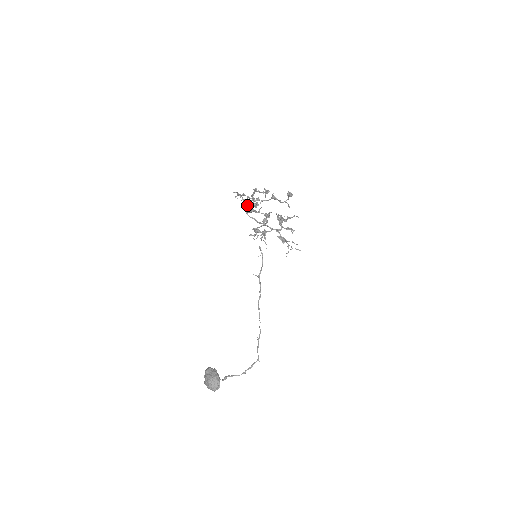
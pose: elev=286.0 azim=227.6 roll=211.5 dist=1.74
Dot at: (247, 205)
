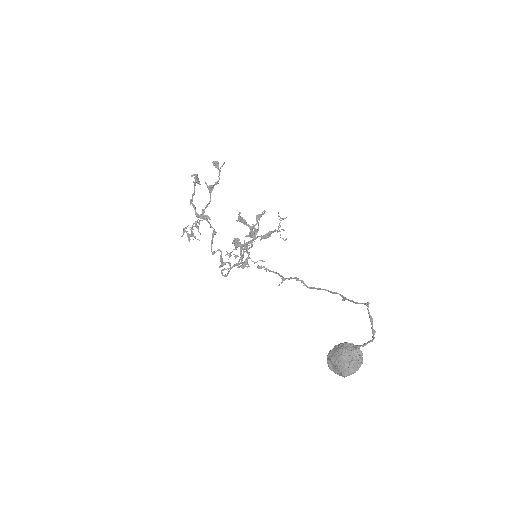
Dot at: (212, 254)
